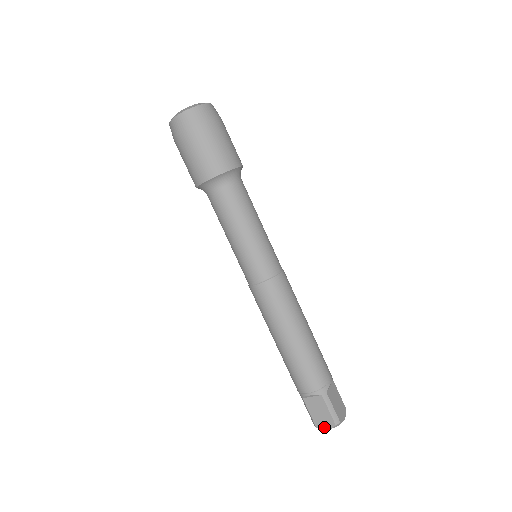
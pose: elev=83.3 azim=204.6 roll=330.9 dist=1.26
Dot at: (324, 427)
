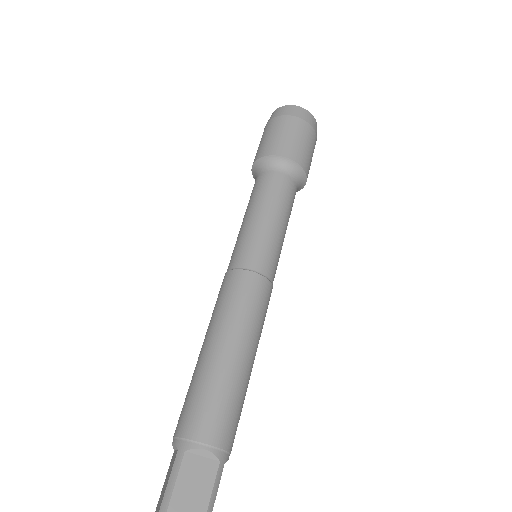
Dot at: out of frame
